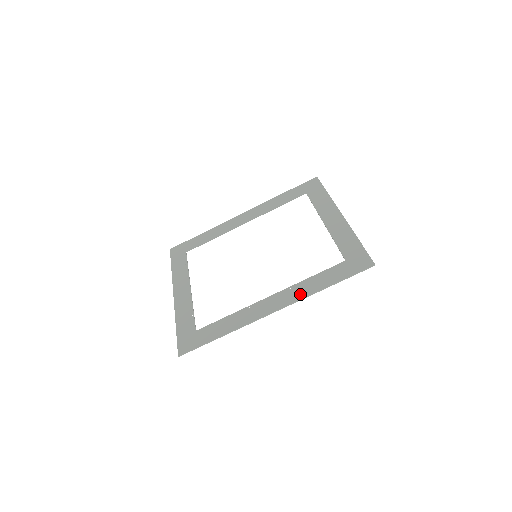
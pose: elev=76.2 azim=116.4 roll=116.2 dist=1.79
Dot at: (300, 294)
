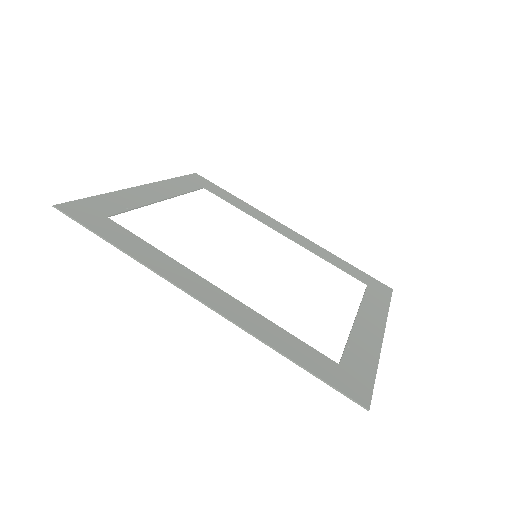
Dot at: (250, 324)
